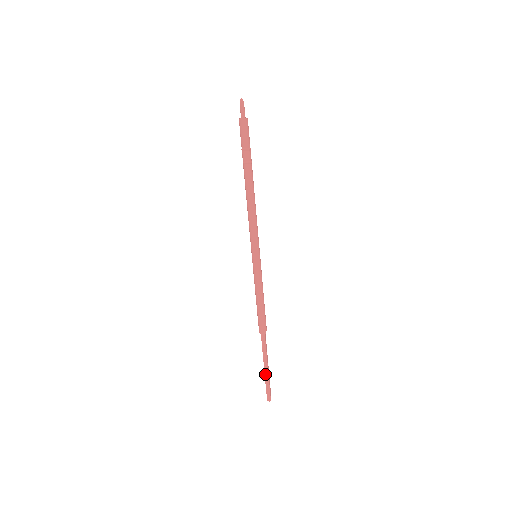
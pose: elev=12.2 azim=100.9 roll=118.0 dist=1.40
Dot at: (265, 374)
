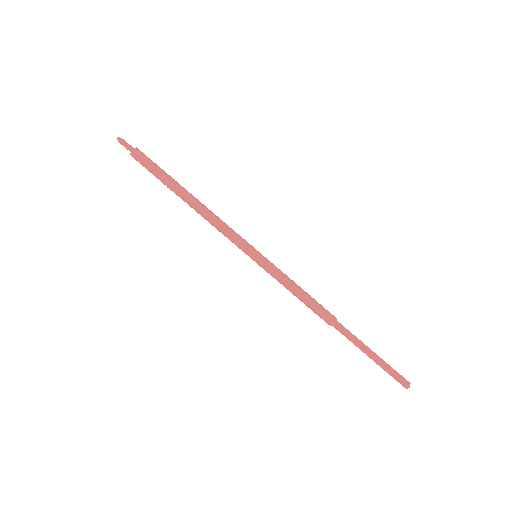
Dot at: (376, 362)
